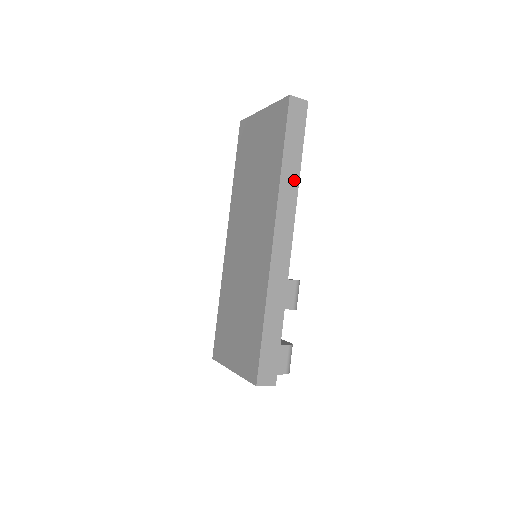
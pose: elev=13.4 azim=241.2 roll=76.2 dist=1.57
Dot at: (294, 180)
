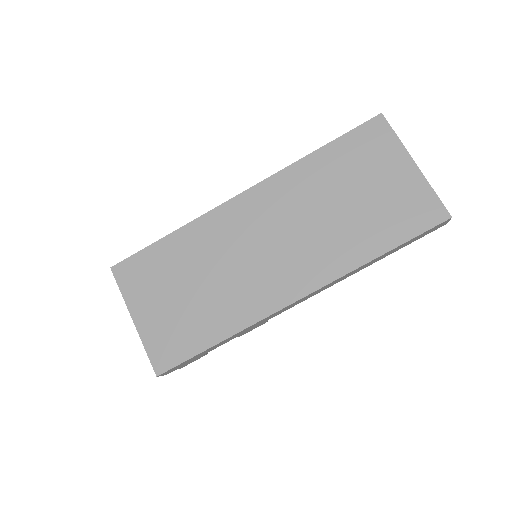
Dot at: (363, 268)
